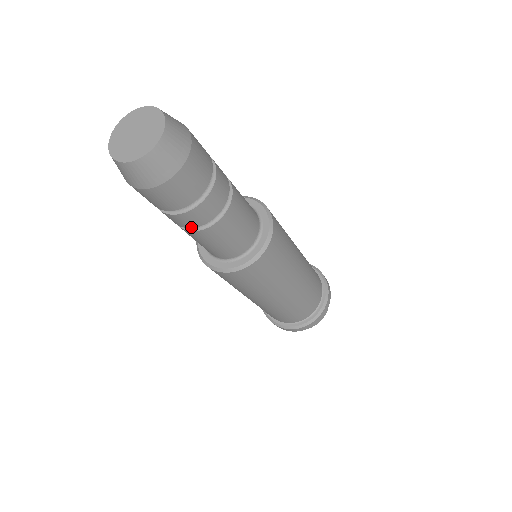
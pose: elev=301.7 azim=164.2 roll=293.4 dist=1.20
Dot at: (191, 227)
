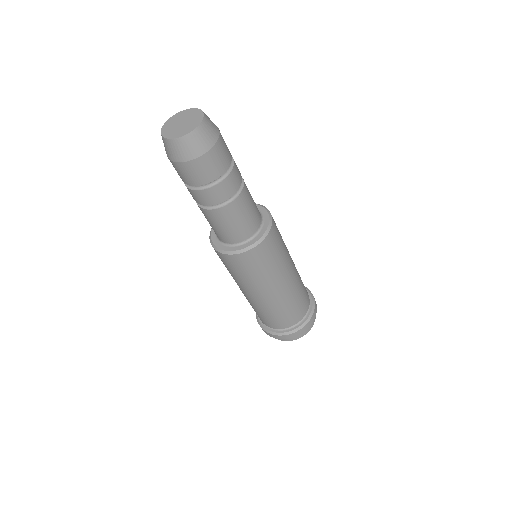
Dot at: (227, 199)
